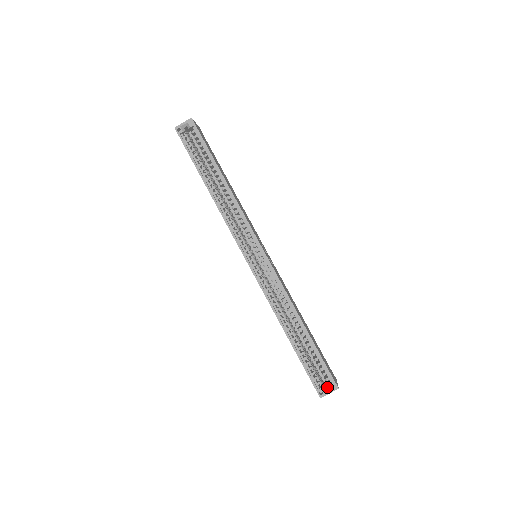
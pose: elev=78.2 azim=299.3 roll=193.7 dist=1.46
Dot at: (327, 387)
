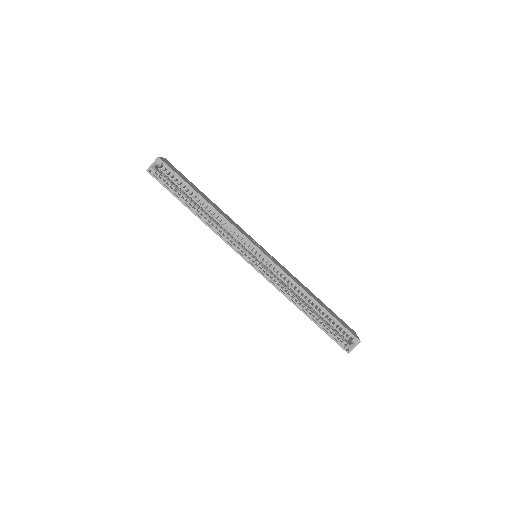
Dot at: (351, 343)
